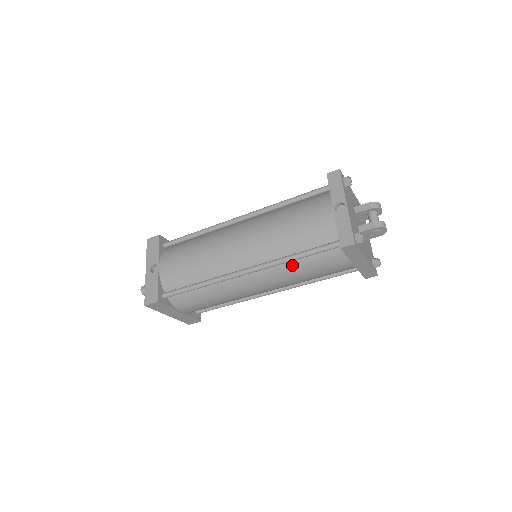
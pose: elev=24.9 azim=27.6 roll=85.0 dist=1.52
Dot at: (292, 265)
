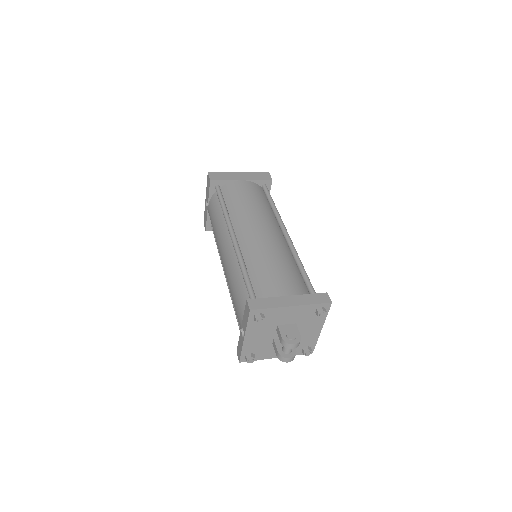
Dot at: occluded
